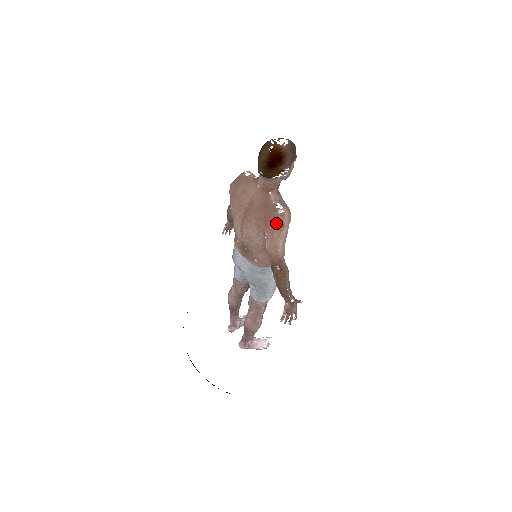
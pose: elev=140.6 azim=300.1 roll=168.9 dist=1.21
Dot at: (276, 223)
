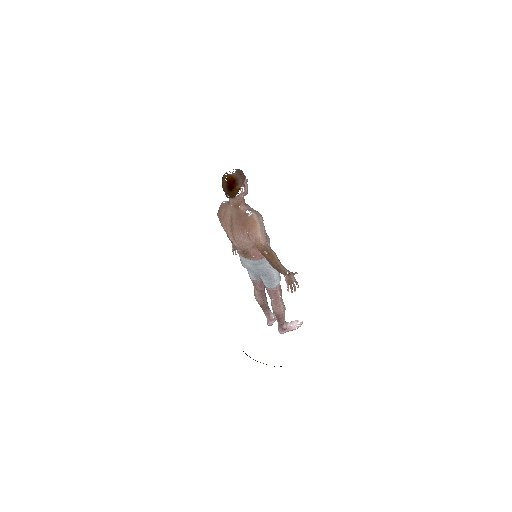
Dot at: (250, 223)
